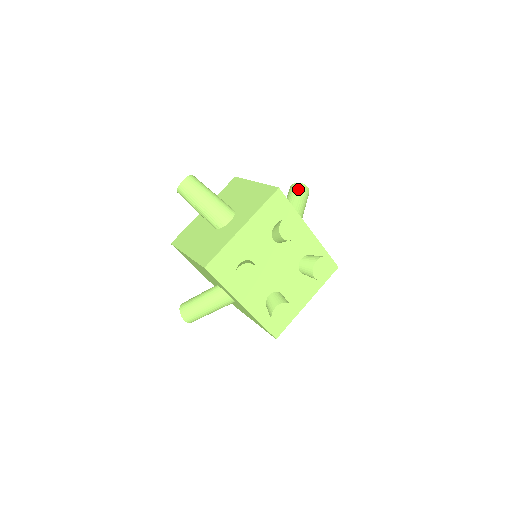
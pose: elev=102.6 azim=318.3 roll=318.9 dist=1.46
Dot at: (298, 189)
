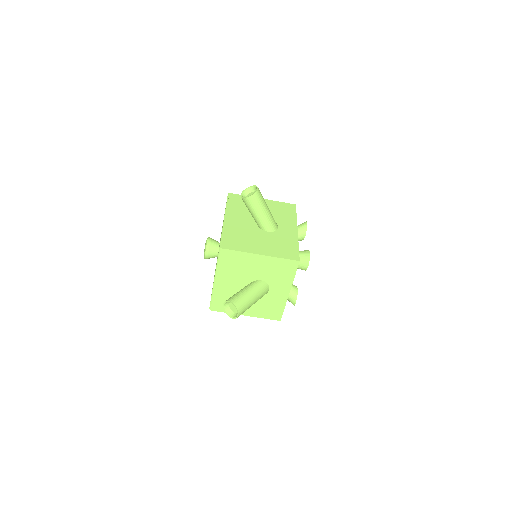
Dot at: (258, 201)
